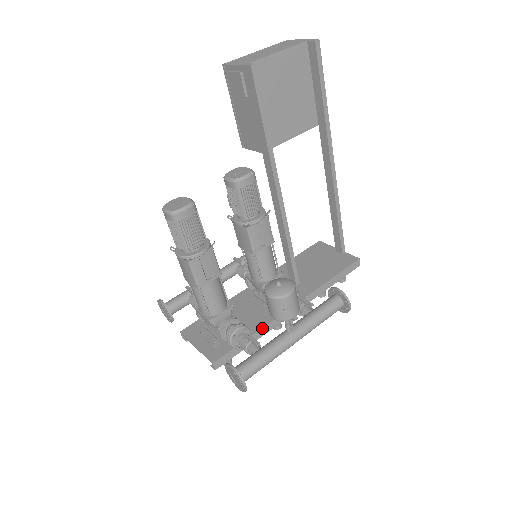
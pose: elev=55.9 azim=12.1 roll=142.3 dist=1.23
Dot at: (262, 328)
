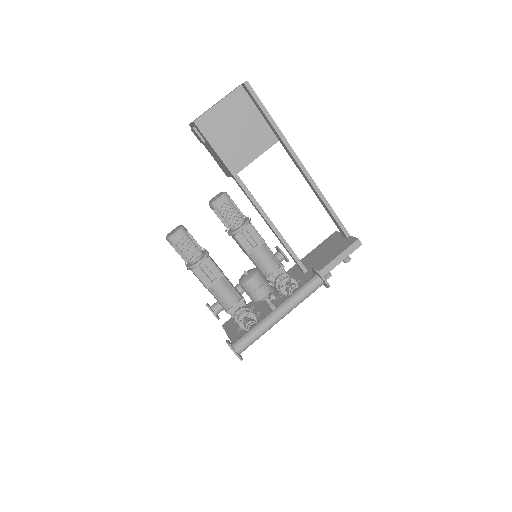
Dot at: occluded
